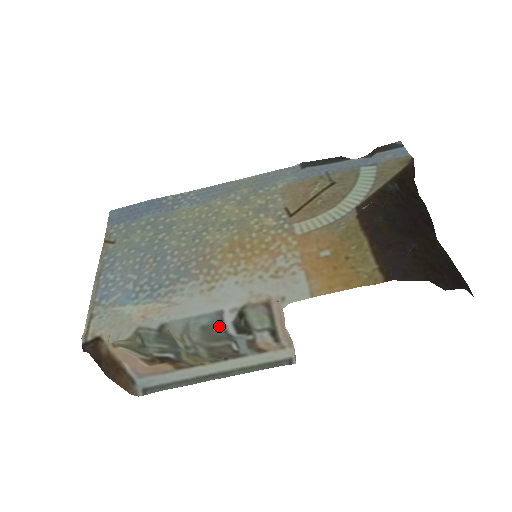
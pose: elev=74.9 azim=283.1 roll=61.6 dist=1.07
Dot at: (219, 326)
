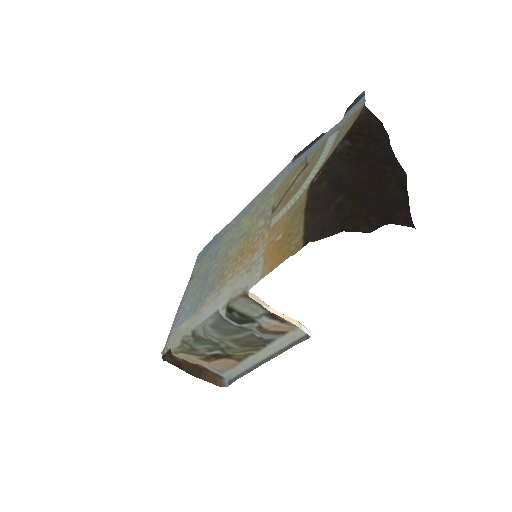
Dot at: (225, 322)
